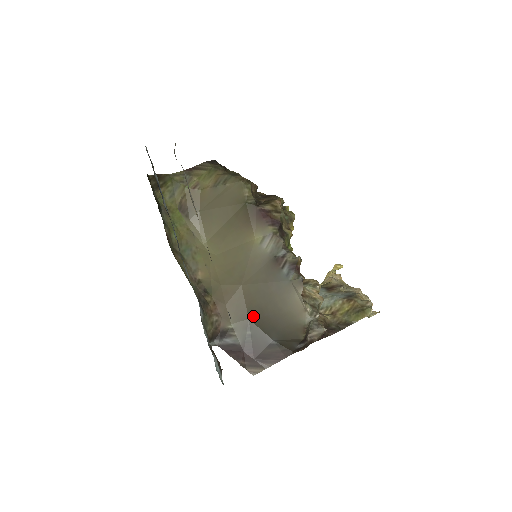
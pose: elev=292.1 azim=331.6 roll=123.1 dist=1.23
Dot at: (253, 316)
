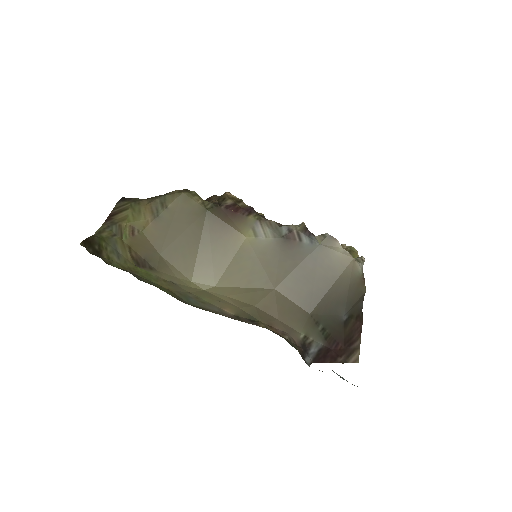
Dot at: (312, 307)
